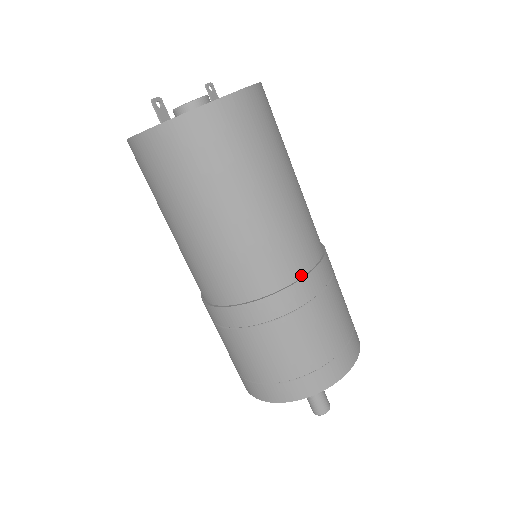
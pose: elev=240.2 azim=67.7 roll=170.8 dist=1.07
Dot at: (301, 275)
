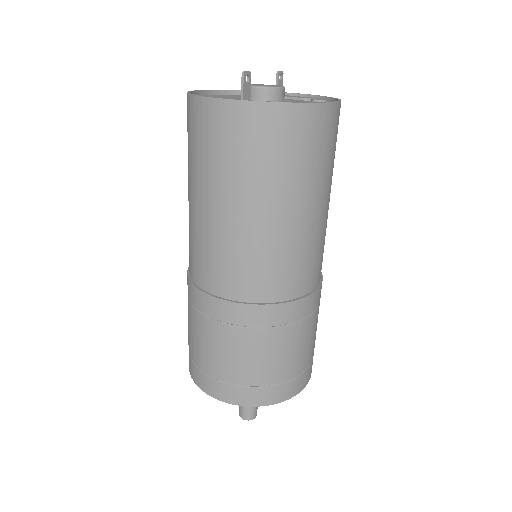
Dot at: (301, 295)
